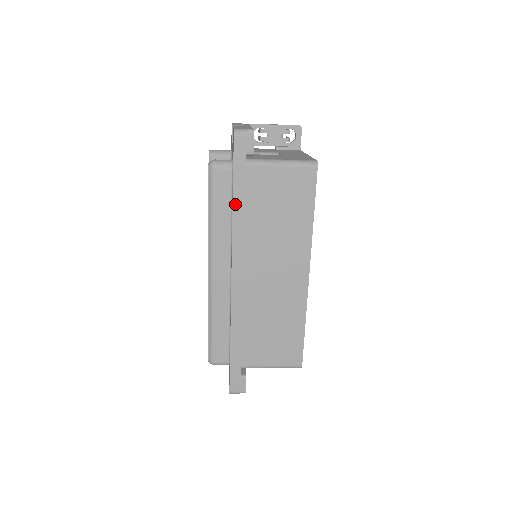
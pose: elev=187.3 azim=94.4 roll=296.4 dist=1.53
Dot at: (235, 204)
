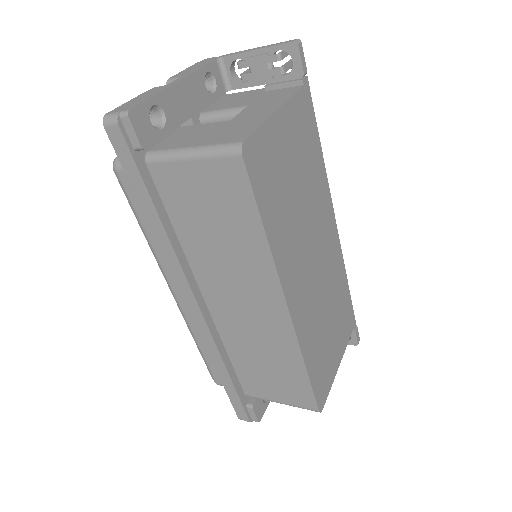
Dot at: (149, 220)
